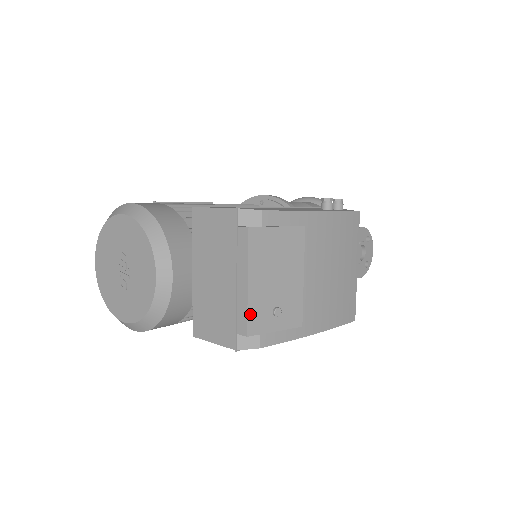
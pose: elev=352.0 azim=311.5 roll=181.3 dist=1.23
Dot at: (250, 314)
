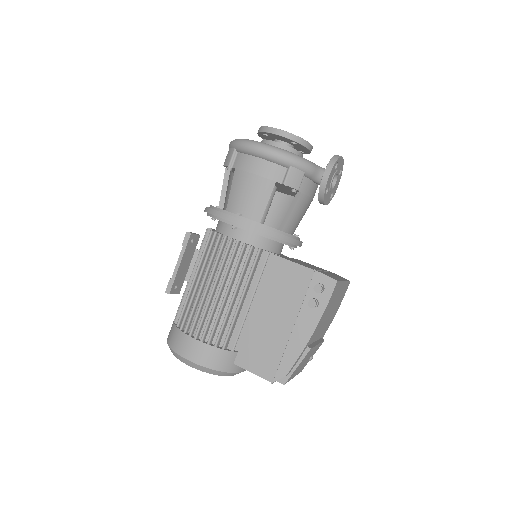
Dot at: occluded
